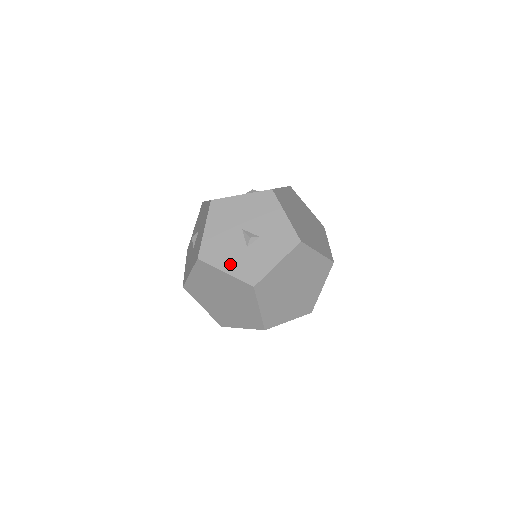
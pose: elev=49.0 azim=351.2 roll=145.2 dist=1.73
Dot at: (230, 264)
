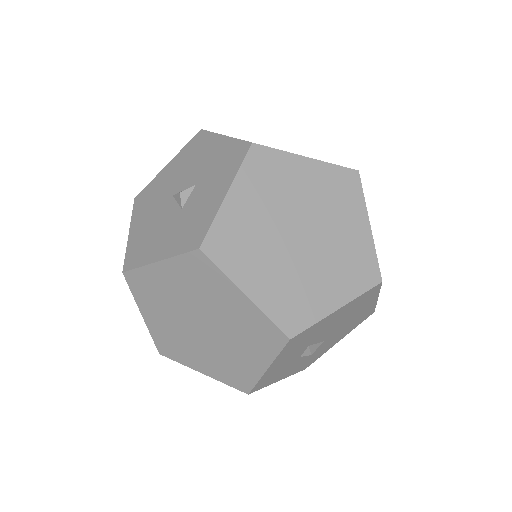
Dot at: (162, 246)
